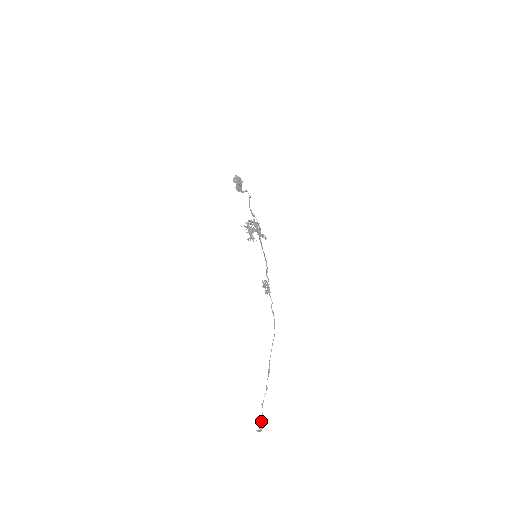
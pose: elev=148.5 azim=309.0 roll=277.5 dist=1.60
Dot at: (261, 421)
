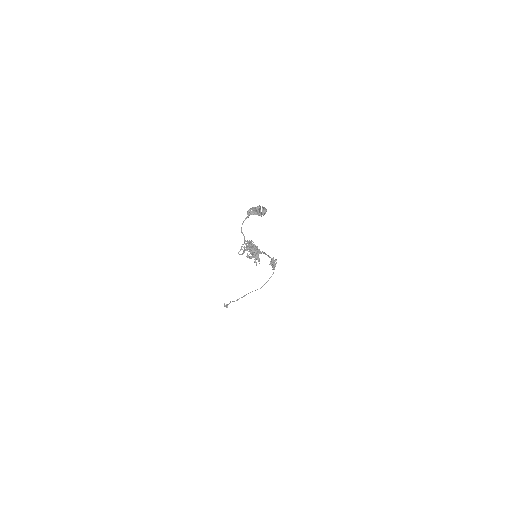
Dot at: (227, 305)
